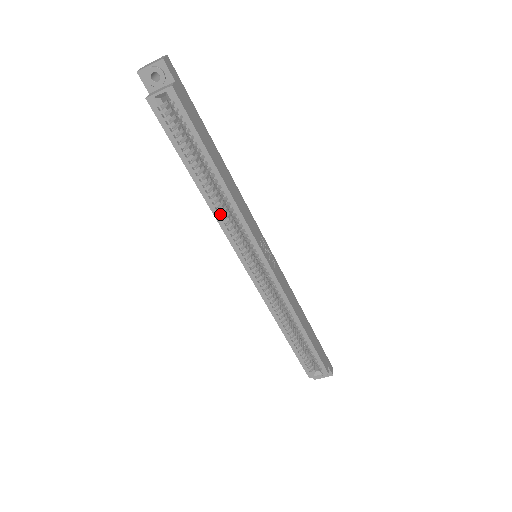
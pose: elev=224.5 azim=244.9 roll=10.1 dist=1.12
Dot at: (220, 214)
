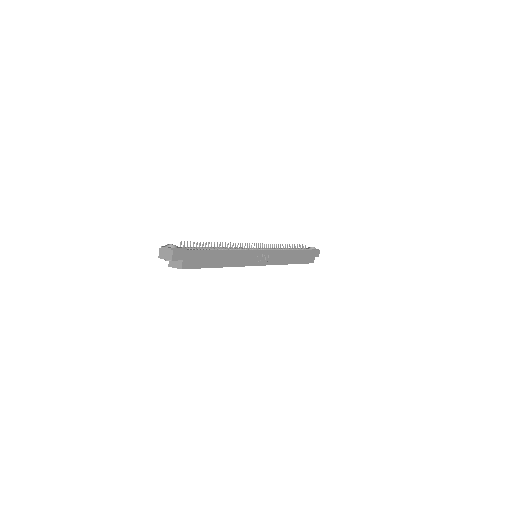
Dot at: occluded
